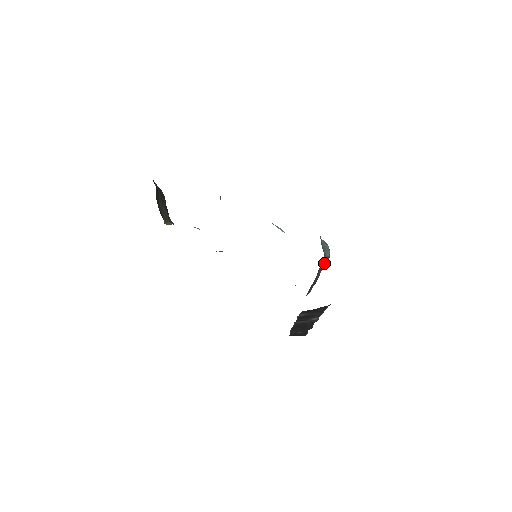
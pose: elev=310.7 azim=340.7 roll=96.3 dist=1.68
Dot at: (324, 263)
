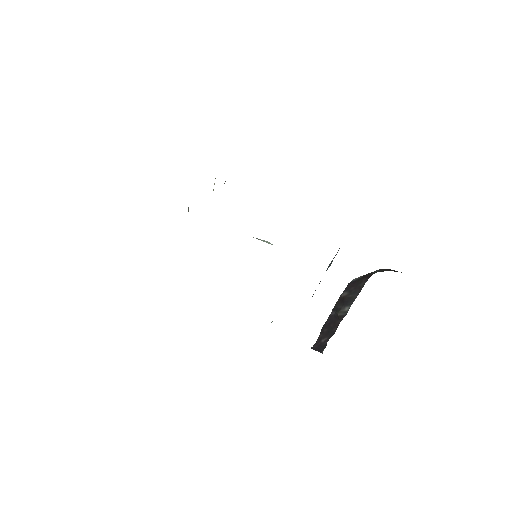
Dot at: (332, 260)
